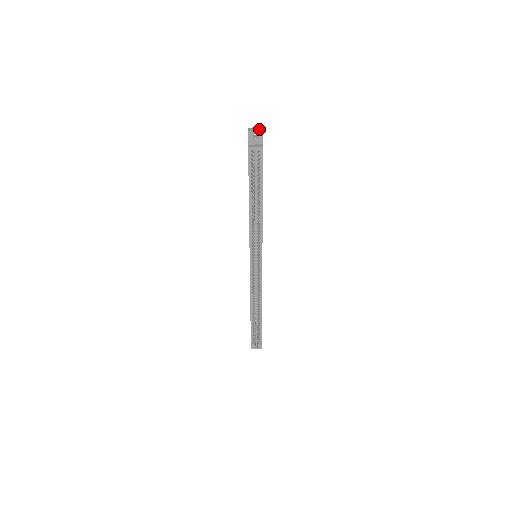
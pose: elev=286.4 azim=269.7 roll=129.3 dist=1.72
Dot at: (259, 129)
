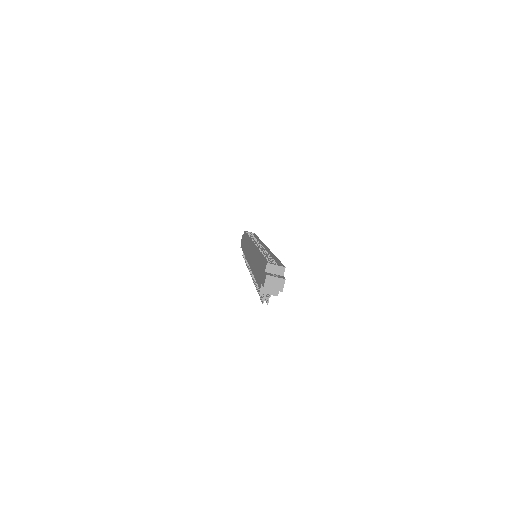
Dot at: (279, 285)
